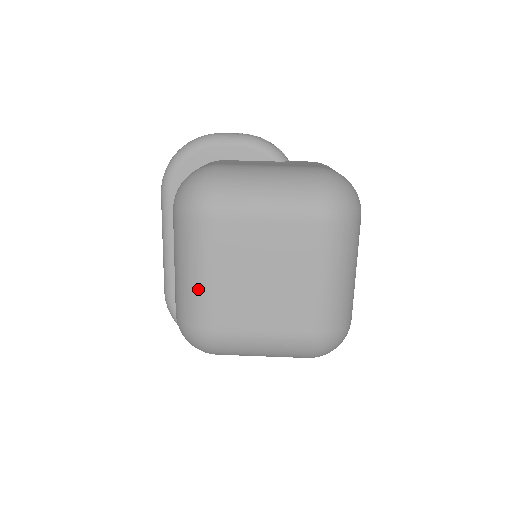
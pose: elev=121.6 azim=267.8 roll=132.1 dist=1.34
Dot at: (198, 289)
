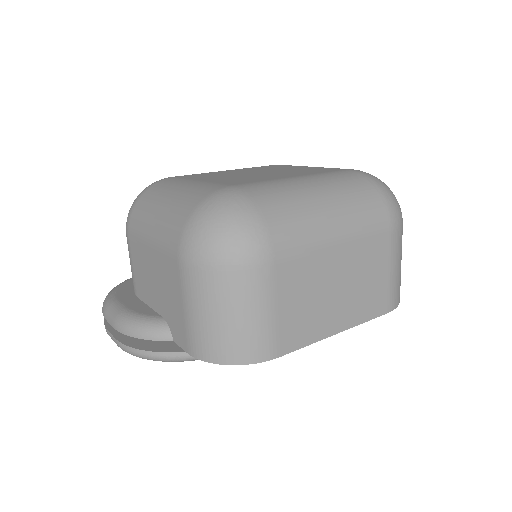
Dot at: occluded
